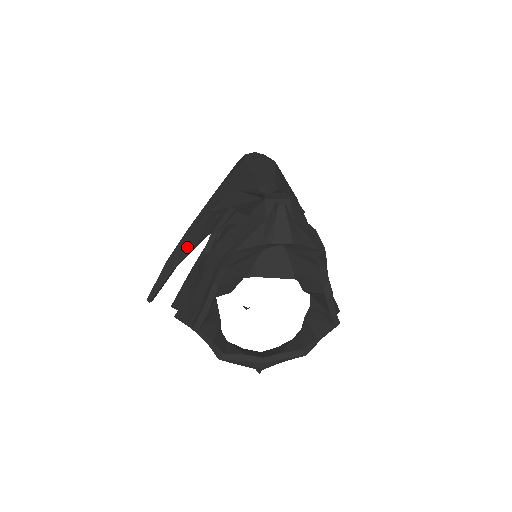
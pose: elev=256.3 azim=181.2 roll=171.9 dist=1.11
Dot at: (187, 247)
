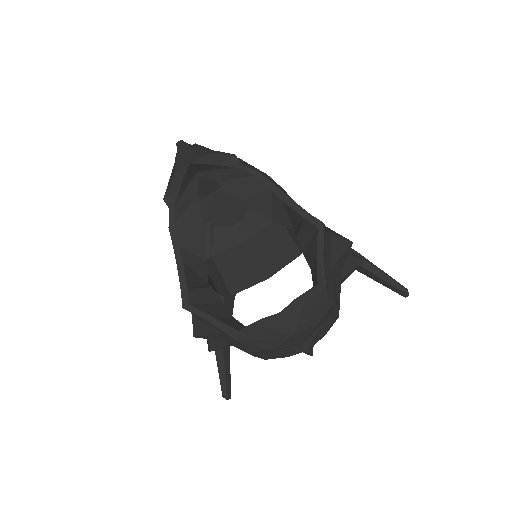
Dot at: occluded
